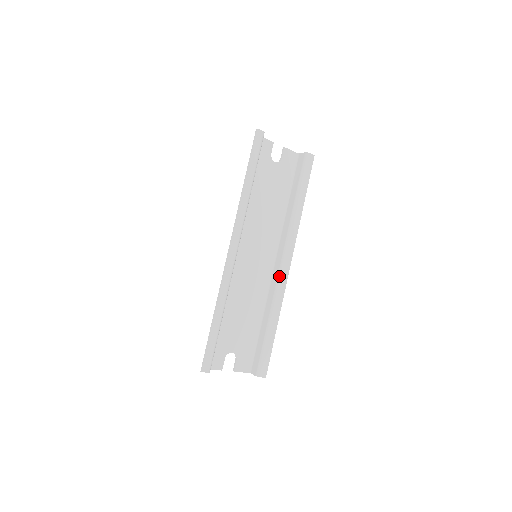
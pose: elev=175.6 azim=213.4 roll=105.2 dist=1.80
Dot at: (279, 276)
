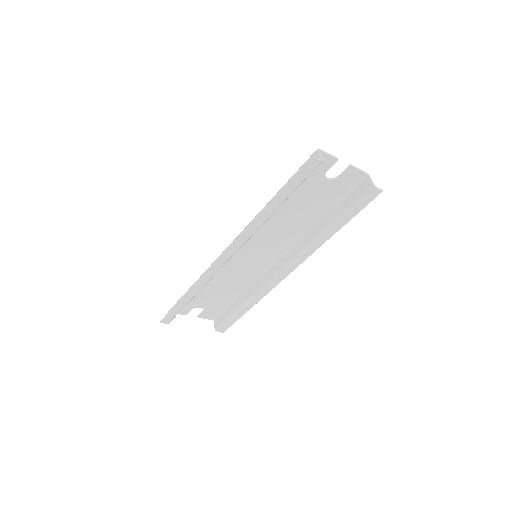
Dot at: (272, 278)
